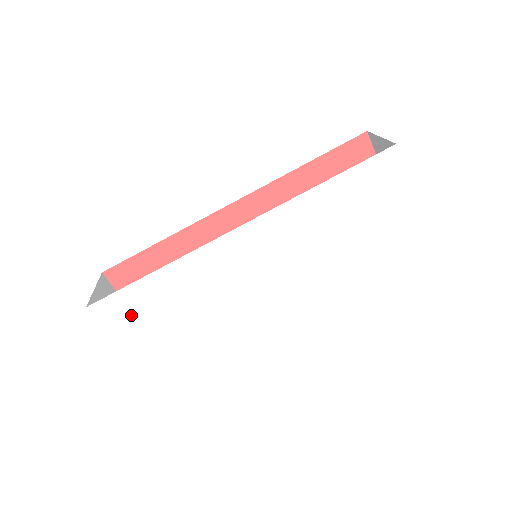
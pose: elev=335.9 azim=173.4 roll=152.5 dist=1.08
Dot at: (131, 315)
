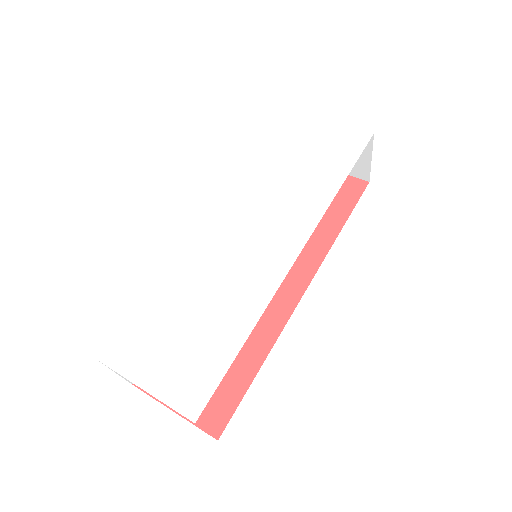
Dot at: (146, 344)
